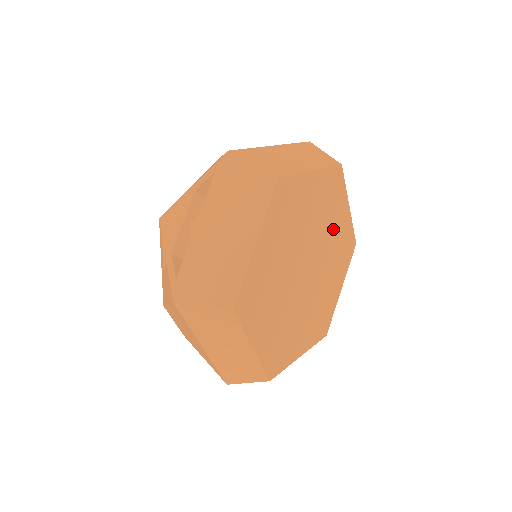
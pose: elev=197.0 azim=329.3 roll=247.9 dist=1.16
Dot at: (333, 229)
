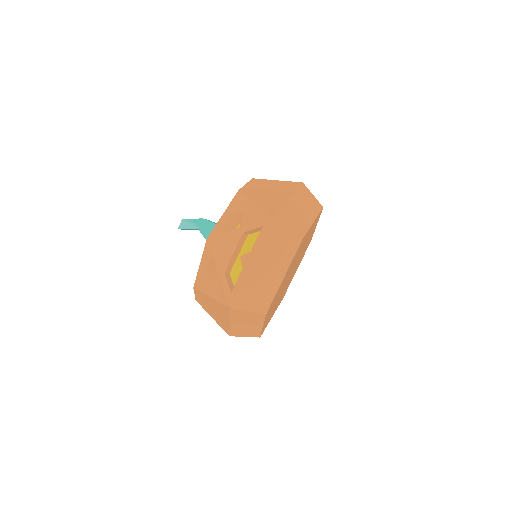
Dot at: occluded
